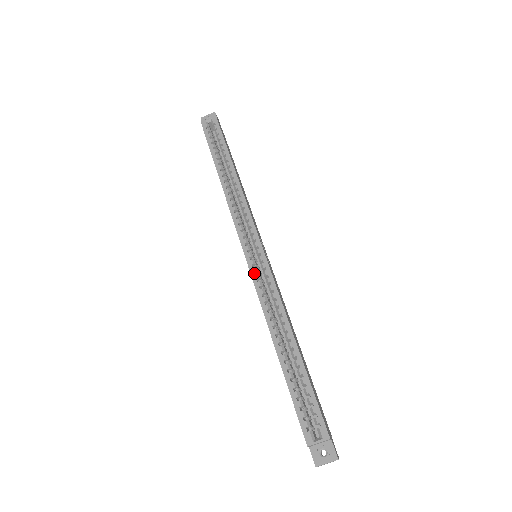
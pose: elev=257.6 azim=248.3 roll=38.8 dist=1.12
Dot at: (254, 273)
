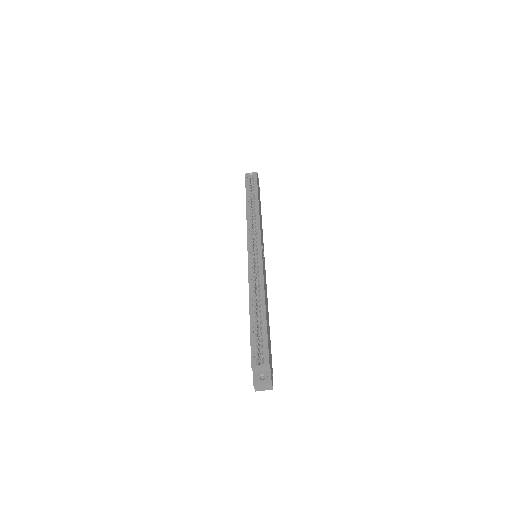
Dot at: (250, 261)
